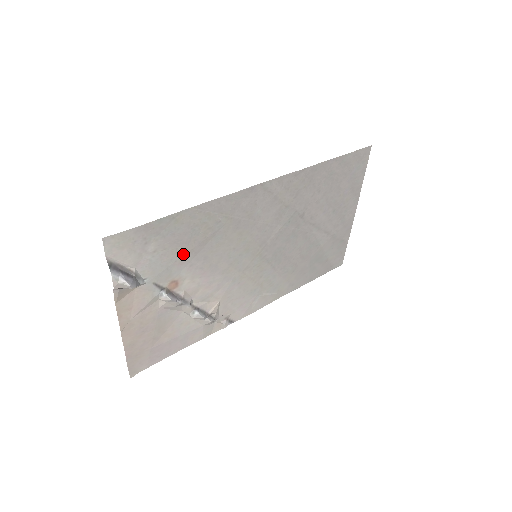
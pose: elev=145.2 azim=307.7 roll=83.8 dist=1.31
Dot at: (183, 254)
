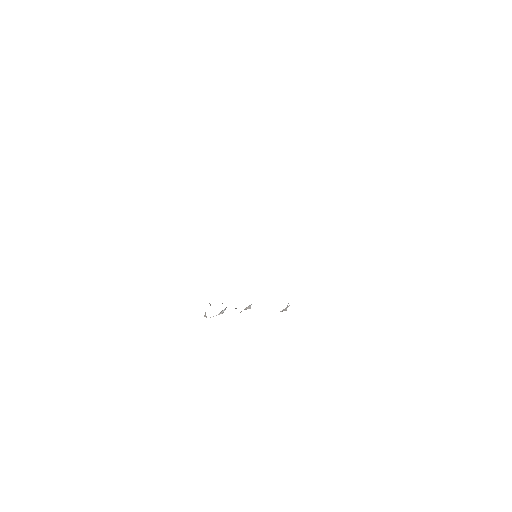
Dot at: occluded
